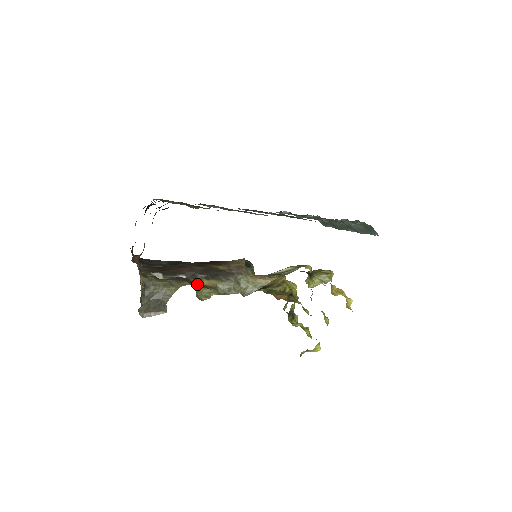
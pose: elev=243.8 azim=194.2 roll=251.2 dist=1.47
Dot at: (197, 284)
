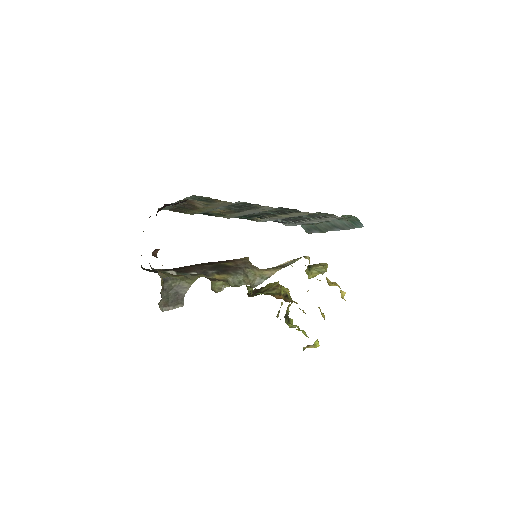
Dot at: (210, 278)
